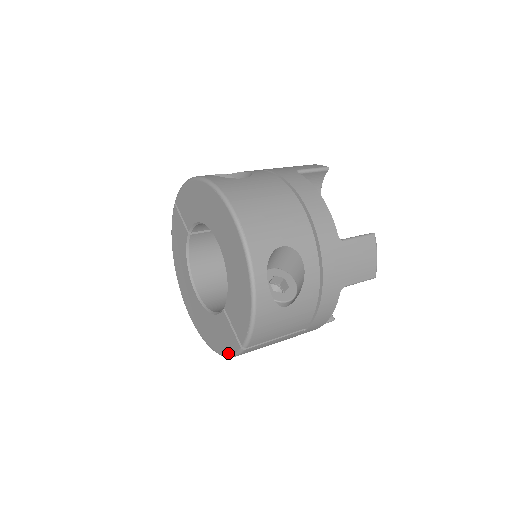
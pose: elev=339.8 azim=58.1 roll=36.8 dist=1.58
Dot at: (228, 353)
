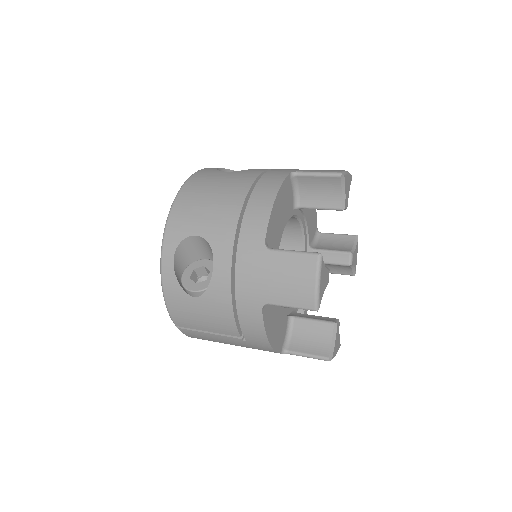
Dot at: occluded
